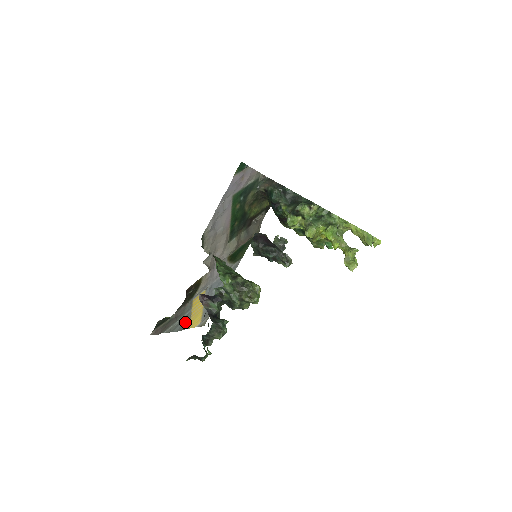
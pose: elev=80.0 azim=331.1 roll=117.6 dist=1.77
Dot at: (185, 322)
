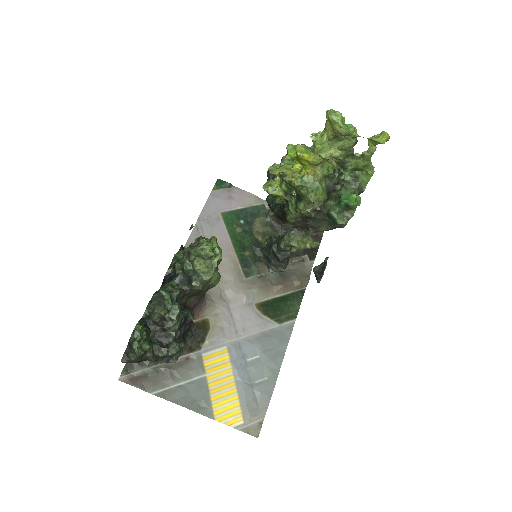
Dot at: (198, 397)
